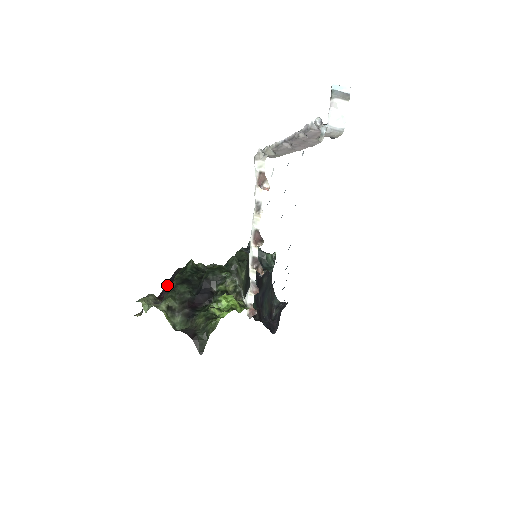
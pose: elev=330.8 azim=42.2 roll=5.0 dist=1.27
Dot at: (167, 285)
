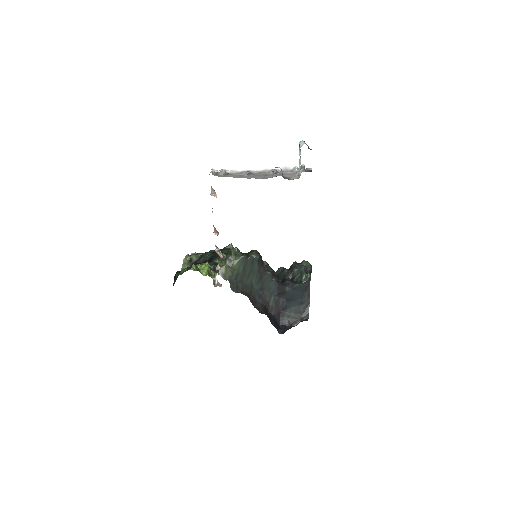
Dot at: occluded
